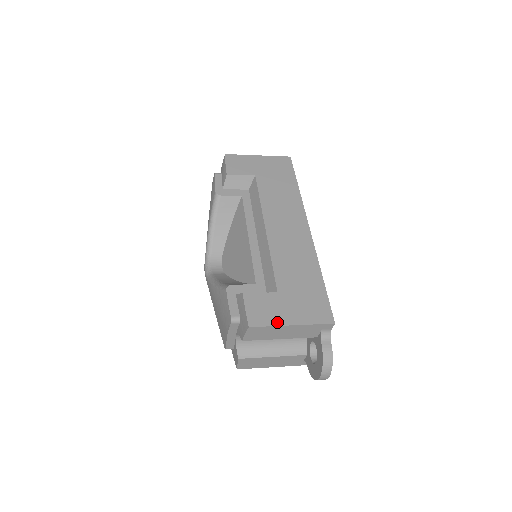
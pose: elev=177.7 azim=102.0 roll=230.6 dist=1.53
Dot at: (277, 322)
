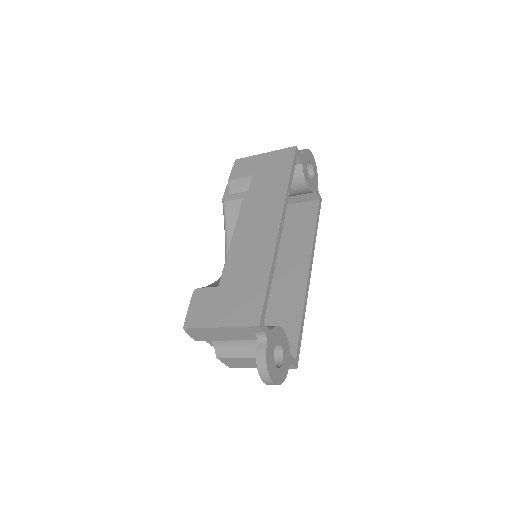
Dot at: (207, 324)
